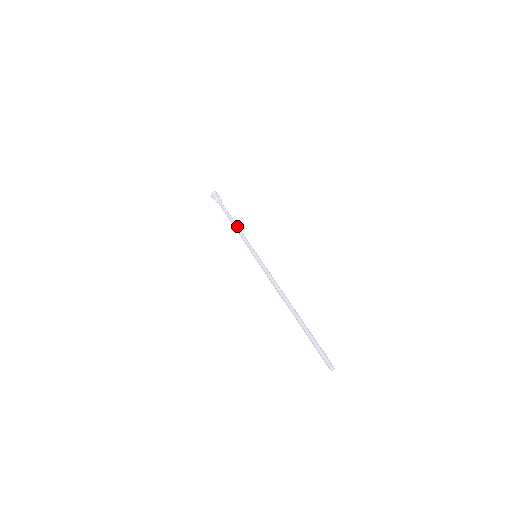
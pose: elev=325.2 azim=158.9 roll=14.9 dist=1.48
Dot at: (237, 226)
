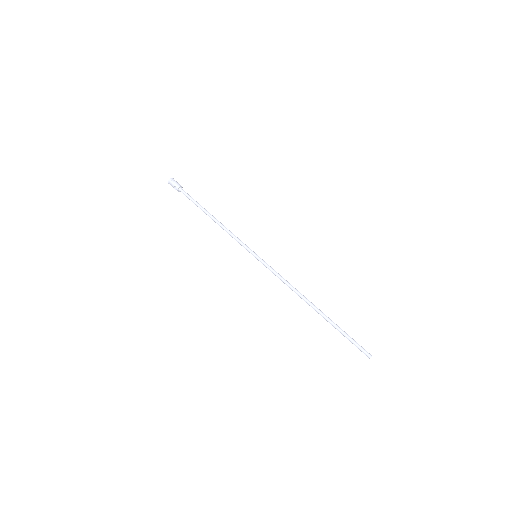
Dot at: (220, 222)
